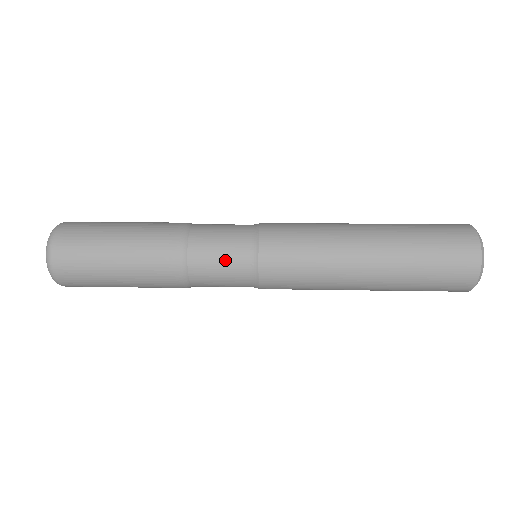
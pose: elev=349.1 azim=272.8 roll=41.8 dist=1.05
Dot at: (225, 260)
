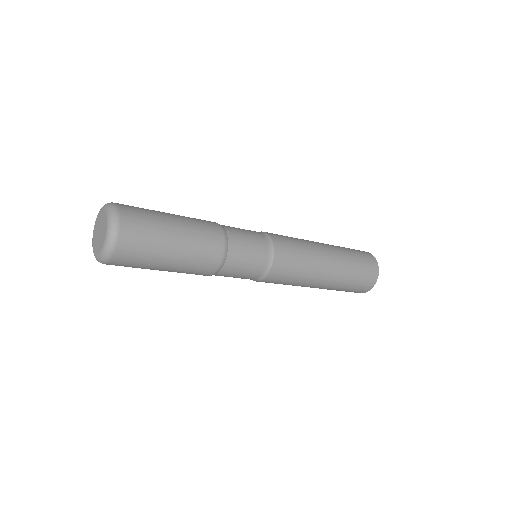
Dot at: (253, 248)
